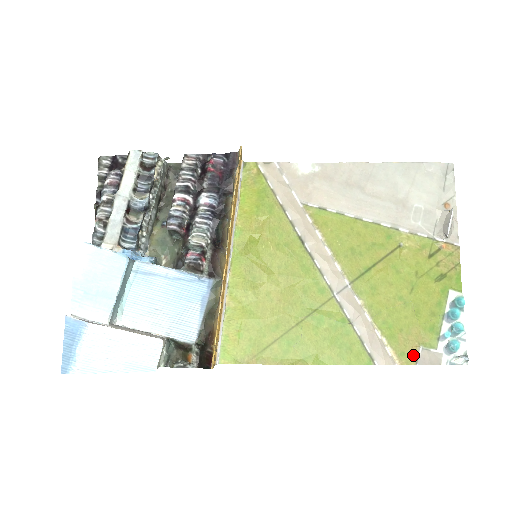
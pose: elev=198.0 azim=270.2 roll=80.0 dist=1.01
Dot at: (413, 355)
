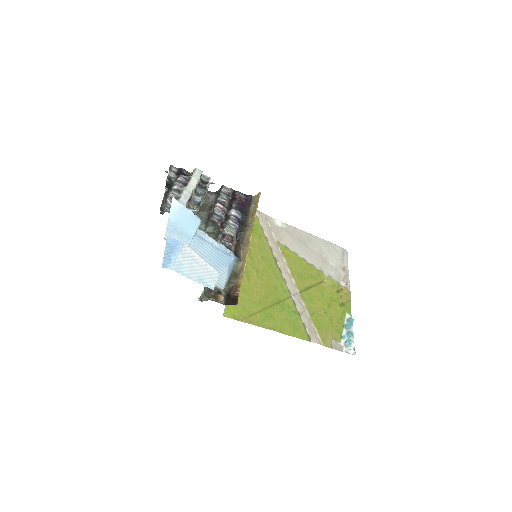
Dot at: (329, 343)
